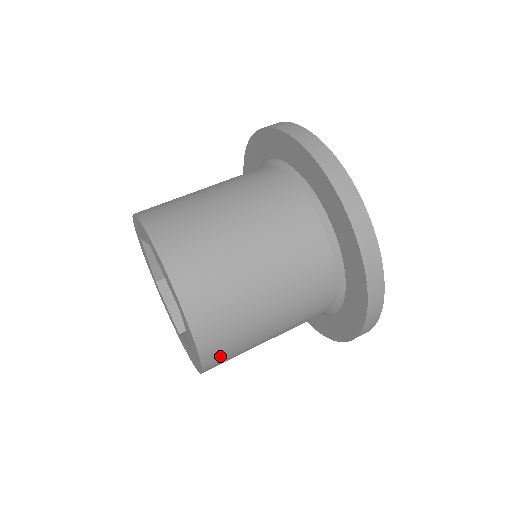
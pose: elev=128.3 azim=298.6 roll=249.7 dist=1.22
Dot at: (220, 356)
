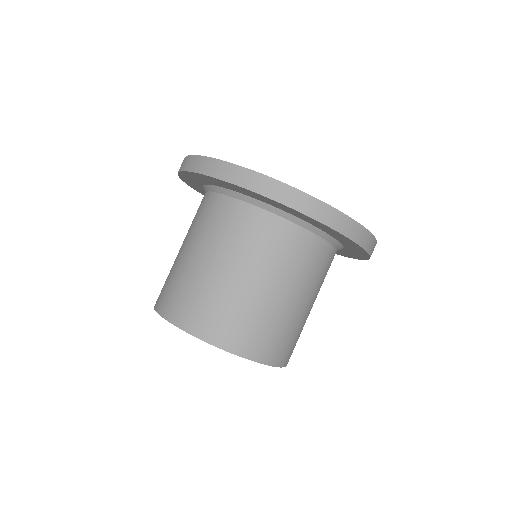
Dot at: occluded
